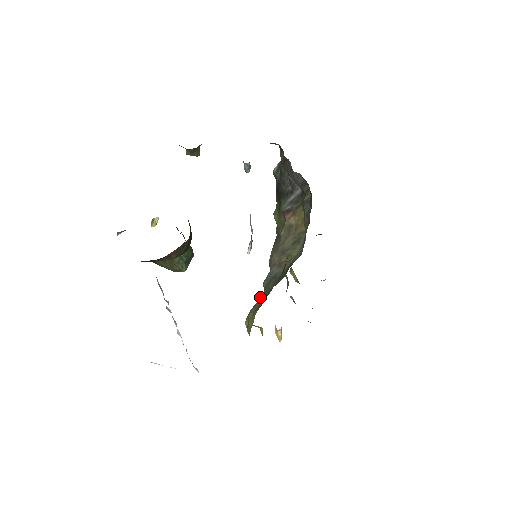
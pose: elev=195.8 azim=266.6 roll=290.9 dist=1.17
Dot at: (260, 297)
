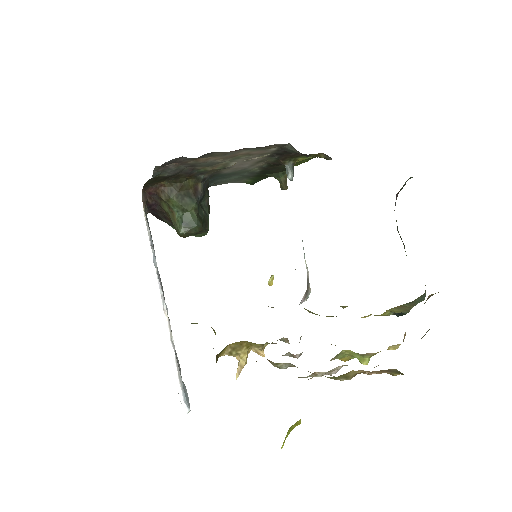
Dot at: occluded
